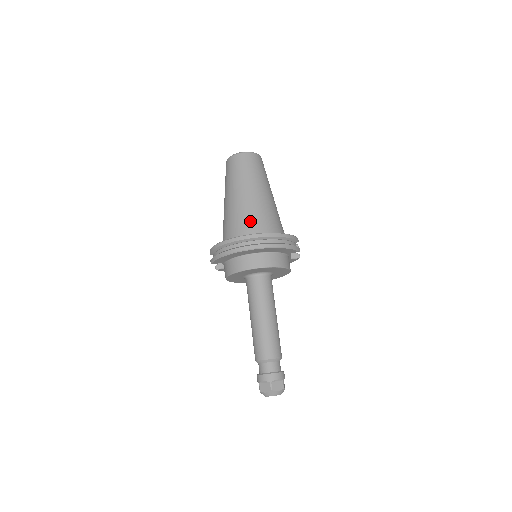
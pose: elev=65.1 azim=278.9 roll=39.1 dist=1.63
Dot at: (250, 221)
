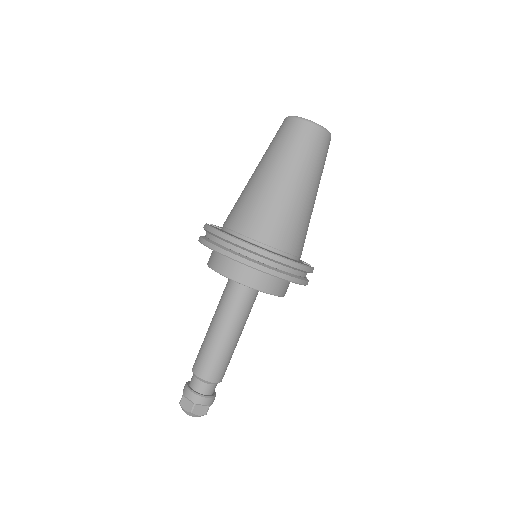
Dot at: (269, 223)
